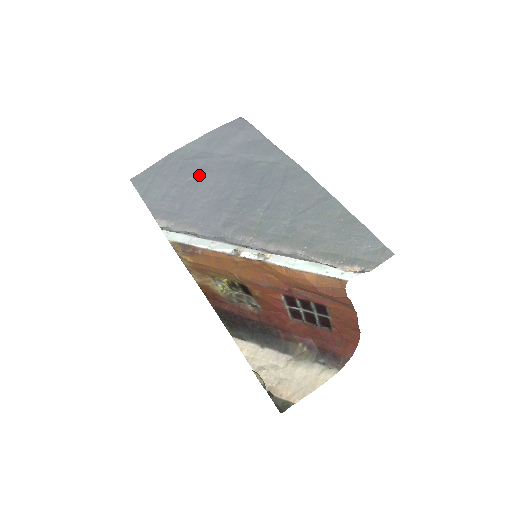
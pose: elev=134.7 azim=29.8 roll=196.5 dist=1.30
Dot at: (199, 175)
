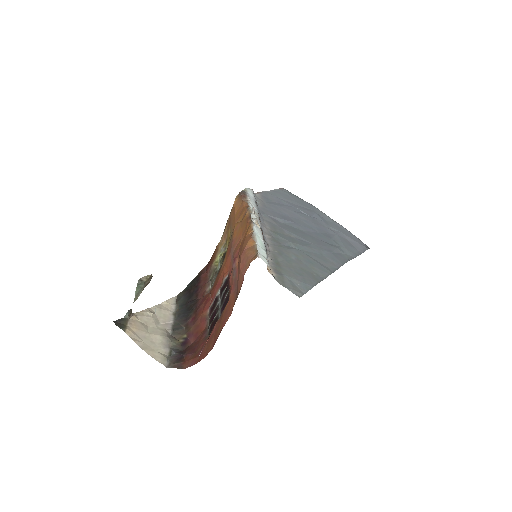
Dot at: (306, 214)
